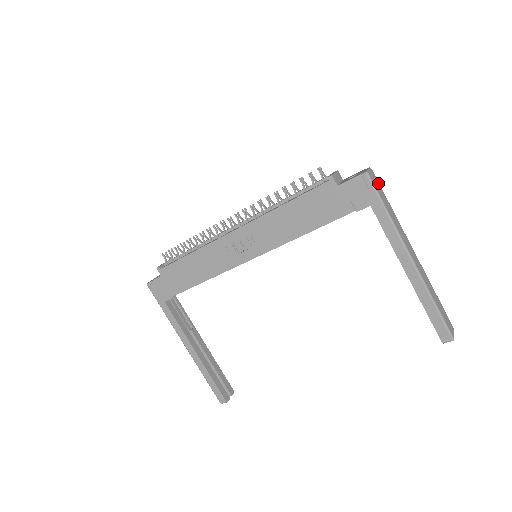
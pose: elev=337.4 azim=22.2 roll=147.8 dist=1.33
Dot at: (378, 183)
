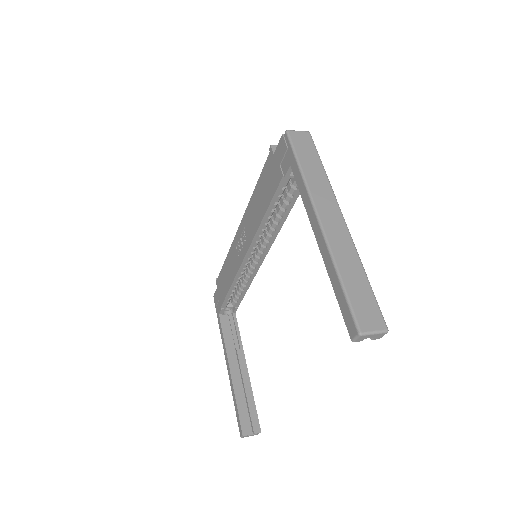
Dot at: (311, 145)
